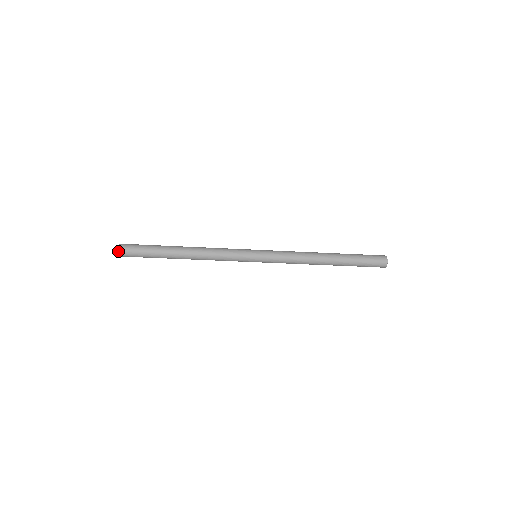
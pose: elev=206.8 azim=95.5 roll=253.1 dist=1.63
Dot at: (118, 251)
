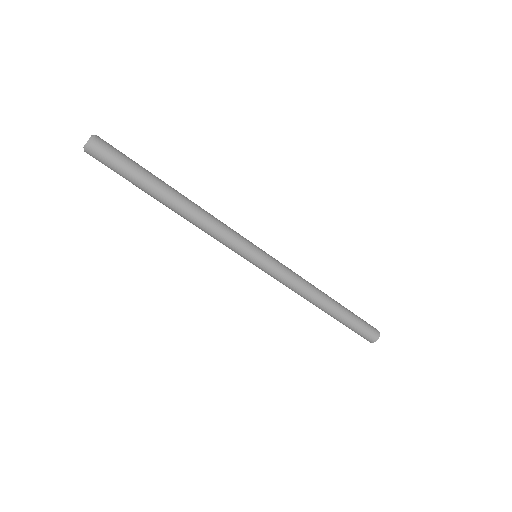
Dot at: (94, 137)
